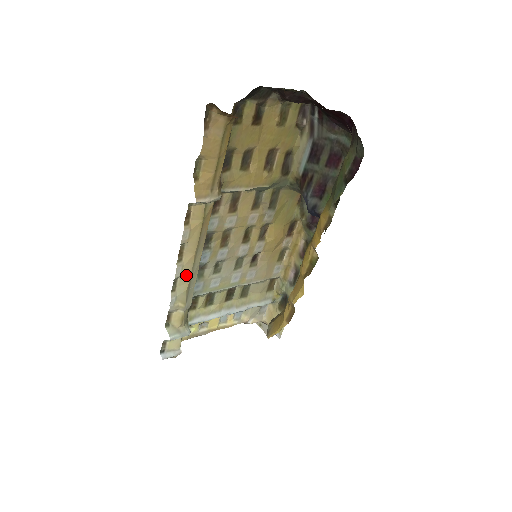
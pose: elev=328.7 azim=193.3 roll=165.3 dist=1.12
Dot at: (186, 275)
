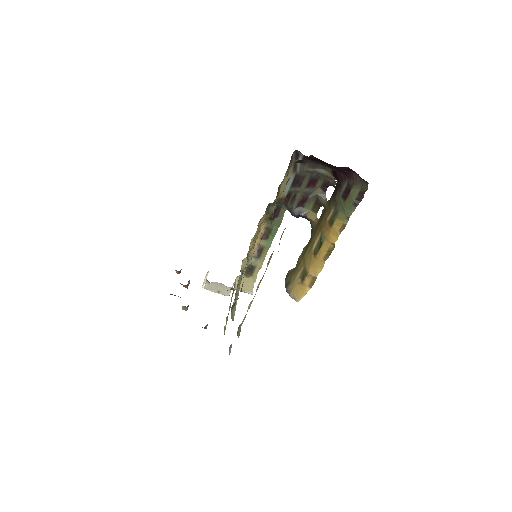
Dot at: occluded
